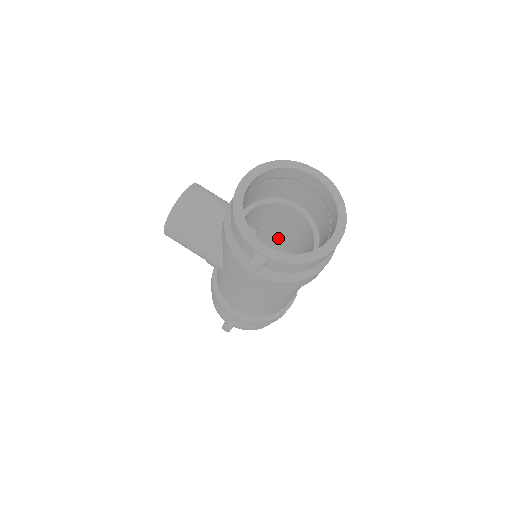
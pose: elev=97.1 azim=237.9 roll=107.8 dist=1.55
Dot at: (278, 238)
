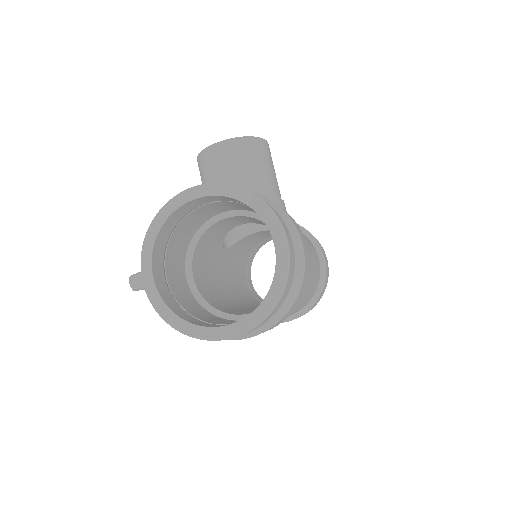
Dot at: occluded
